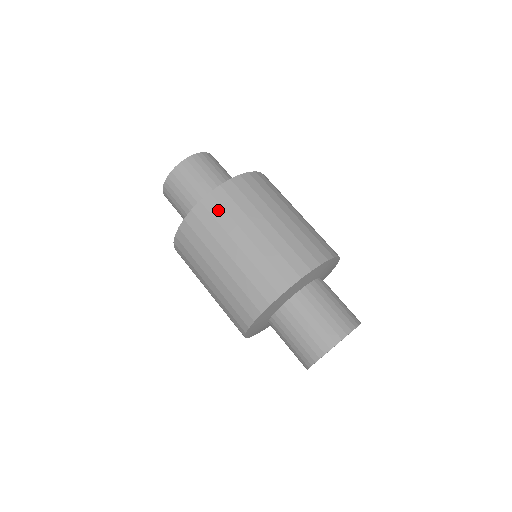
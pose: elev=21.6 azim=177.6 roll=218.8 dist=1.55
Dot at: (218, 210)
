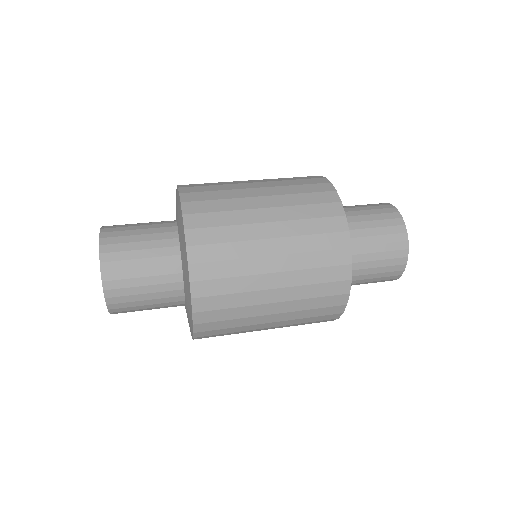
Dot at: (219, 301)
